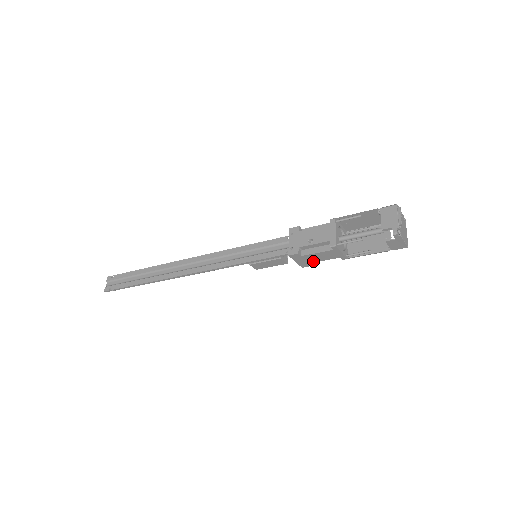
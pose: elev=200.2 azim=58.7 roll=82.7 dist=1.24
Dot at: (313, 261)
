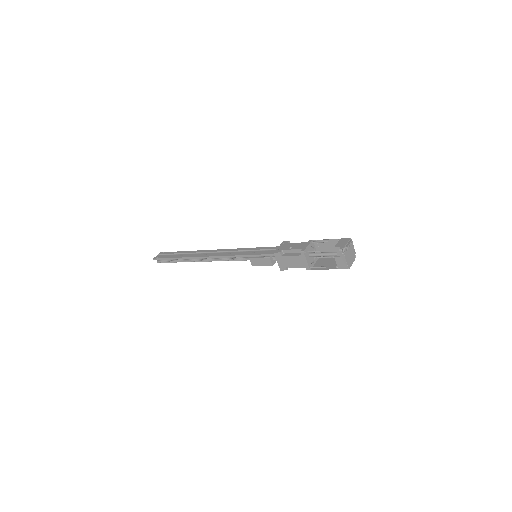
Dot at: (288, 265)
